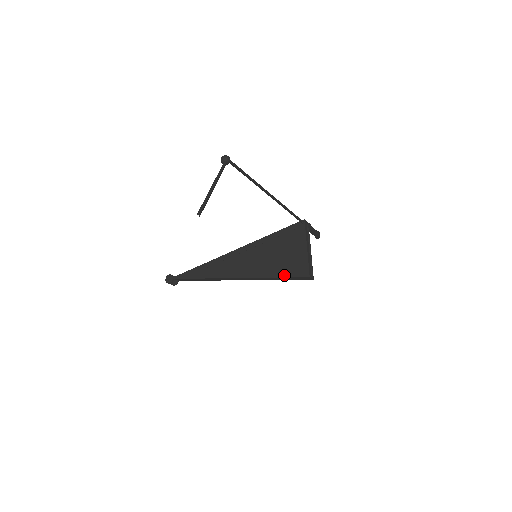
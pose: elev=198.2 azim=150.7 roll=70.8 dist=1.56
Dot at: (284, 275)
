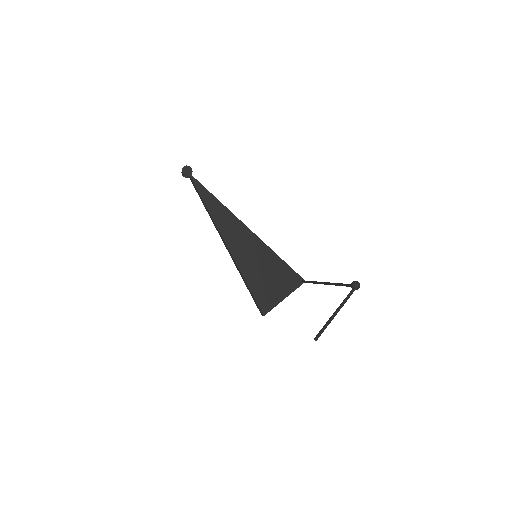
Dot at: (254, 293)
